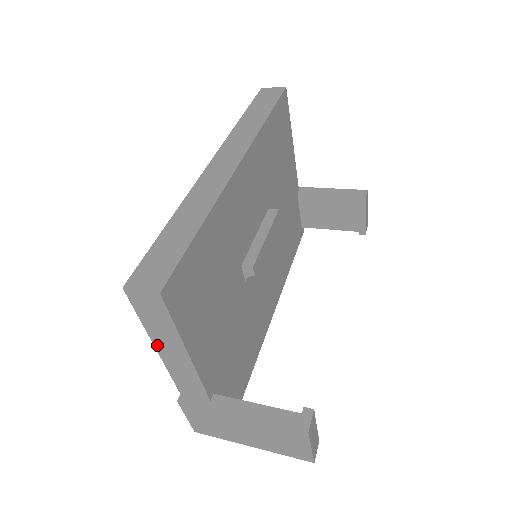
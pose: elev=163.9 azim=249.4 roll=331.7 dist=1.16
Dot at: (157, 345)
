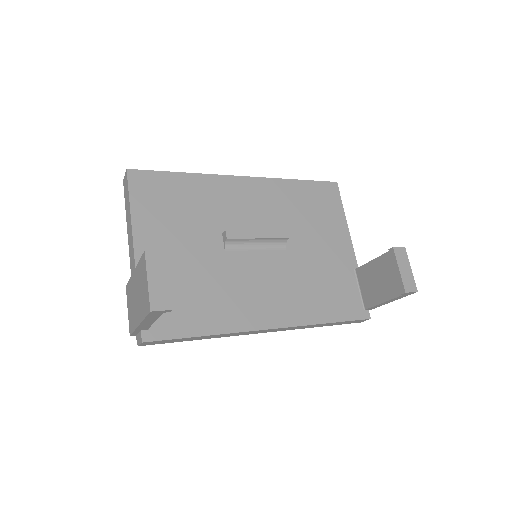
Dot at: (128, 226)
